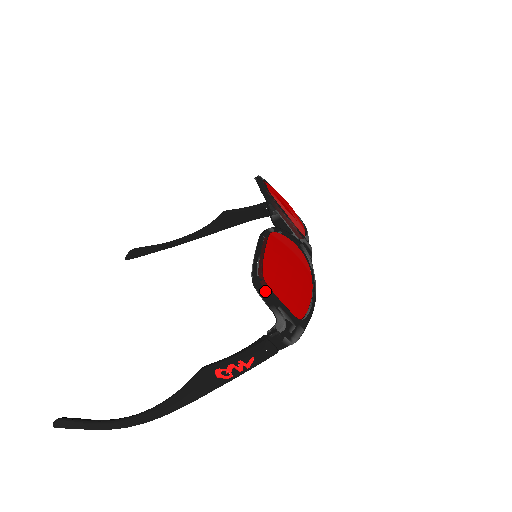
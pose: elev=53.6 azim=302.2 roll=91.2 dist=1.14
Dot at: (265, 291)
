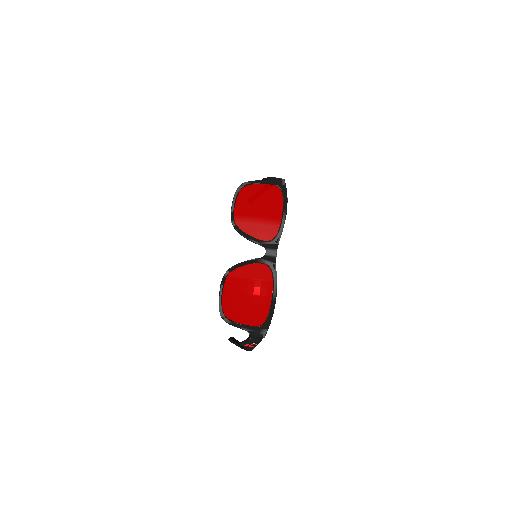
Dot at: (228, 323)
